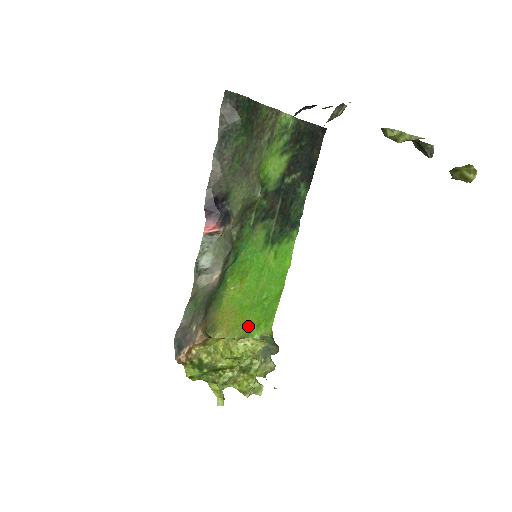
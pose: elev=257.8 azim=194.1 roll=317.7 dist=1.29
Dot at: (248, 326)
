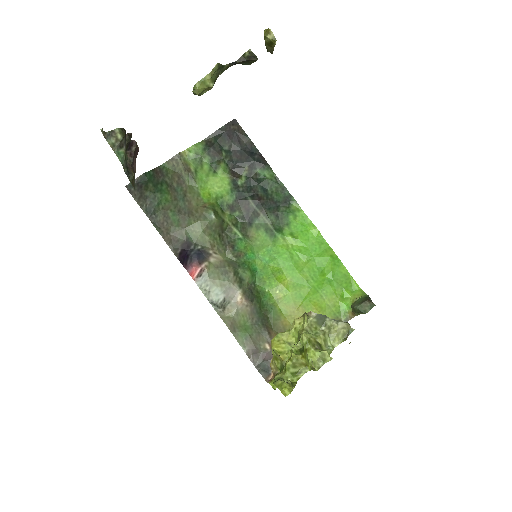
Dot at: (330, 306)
